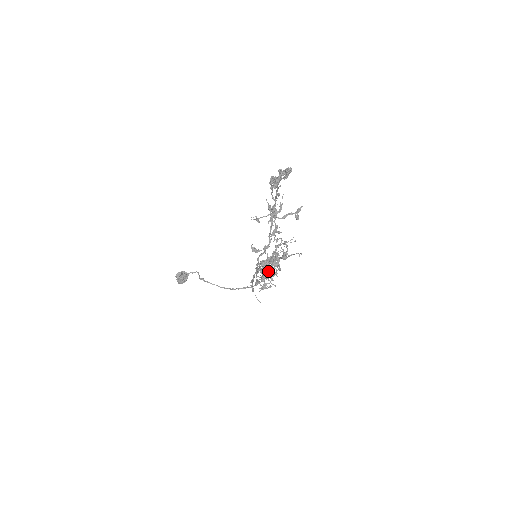
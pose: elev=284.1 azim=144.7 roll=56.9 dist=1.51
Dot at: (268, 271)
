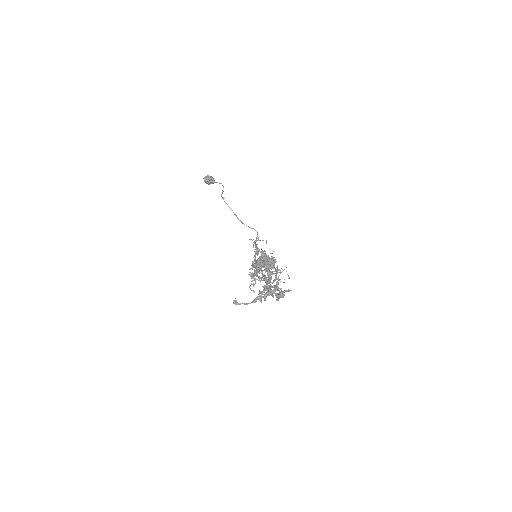
Dot at: (263, 264)
